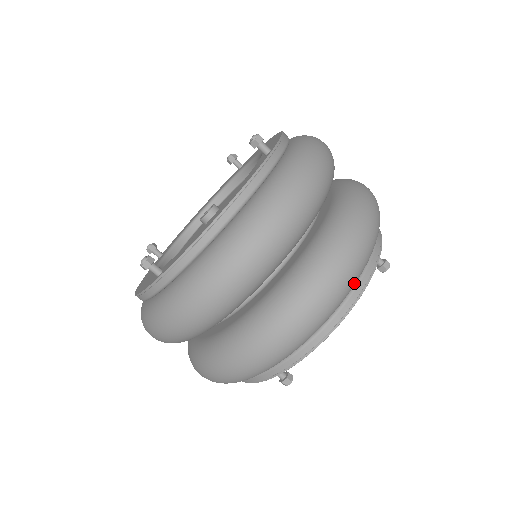
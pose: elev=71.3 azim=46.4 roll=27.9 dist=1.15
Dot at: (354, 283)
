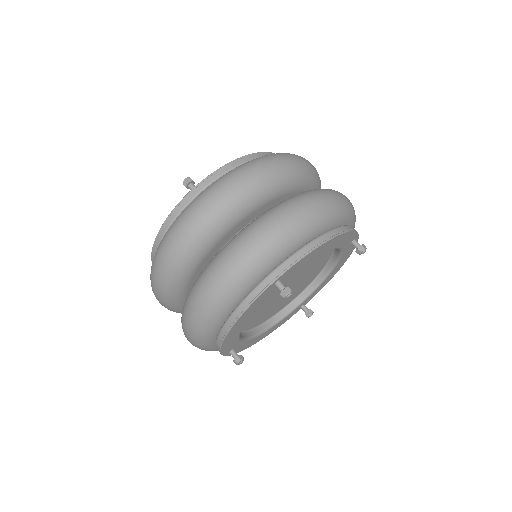
Dot at: (344, 214)
